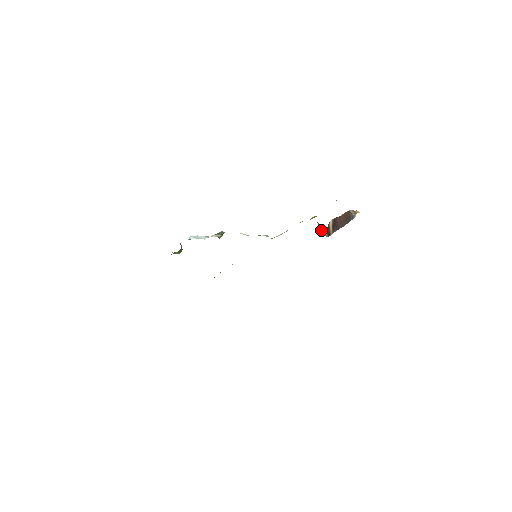
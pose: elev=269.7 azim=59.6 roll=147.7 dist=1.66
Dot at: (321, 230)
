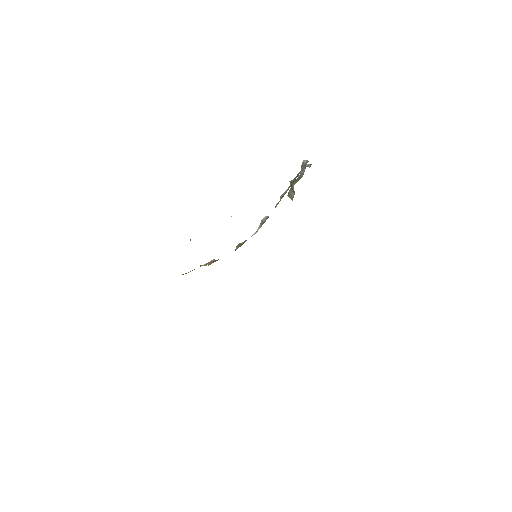
Dot at: occluded
